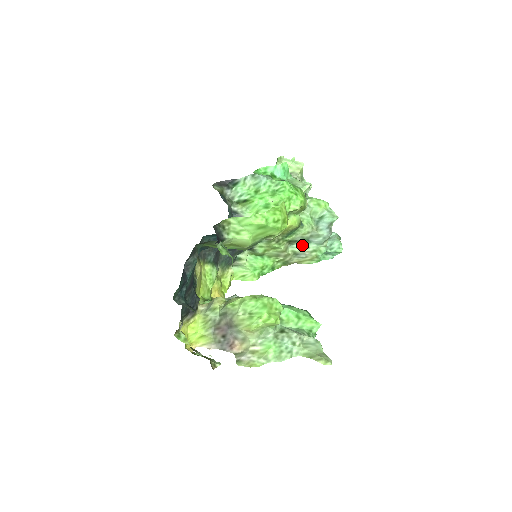
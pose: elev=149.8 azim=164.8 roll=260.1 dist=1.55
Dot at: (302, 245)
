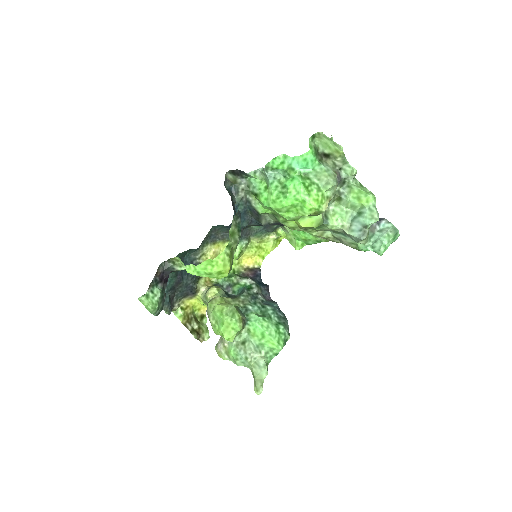
Dot at: (338, 235)
